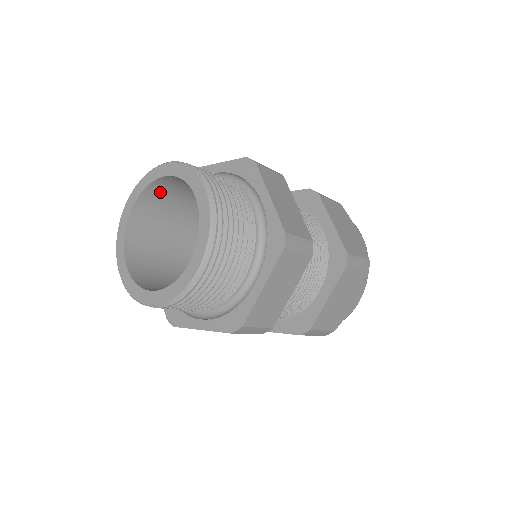
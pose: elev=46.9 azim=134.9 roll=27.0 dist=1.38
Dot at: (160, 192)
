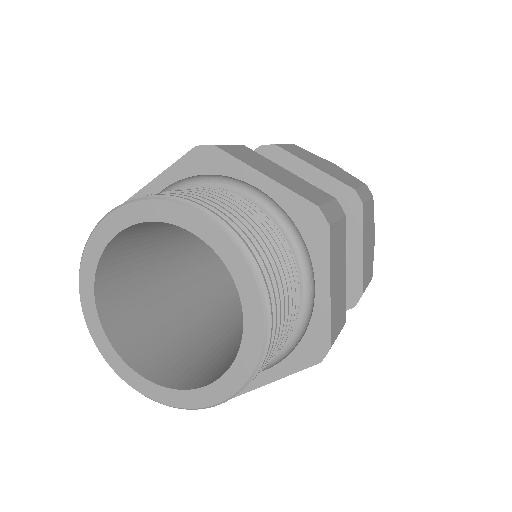
Dot at: occluded
